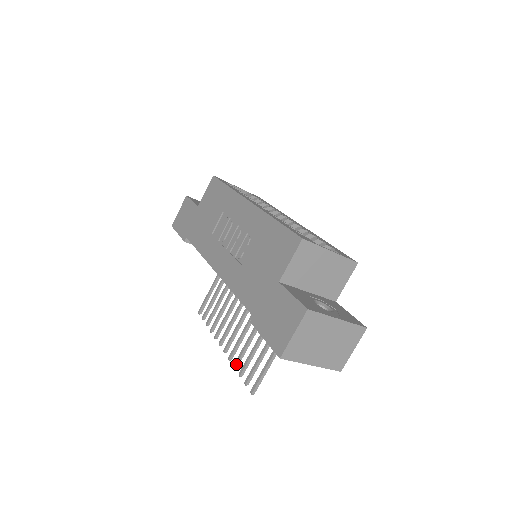
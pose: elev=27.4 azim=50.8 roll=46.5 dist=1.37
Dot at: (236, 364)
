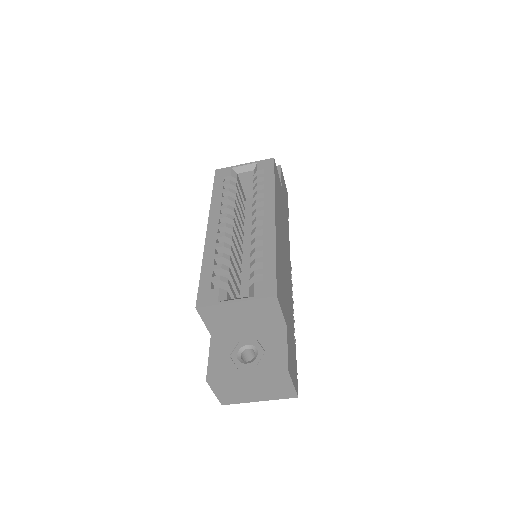
Dot at: occluded
